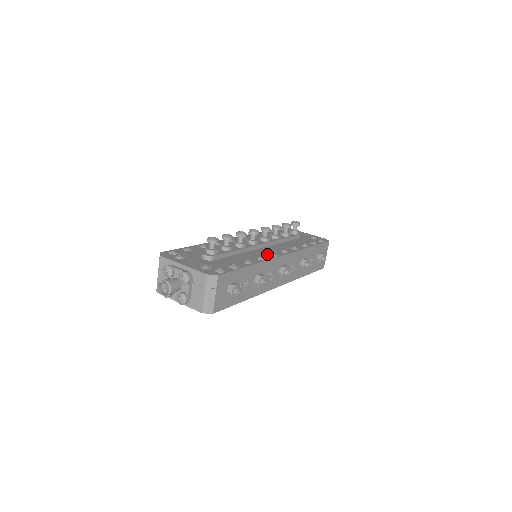
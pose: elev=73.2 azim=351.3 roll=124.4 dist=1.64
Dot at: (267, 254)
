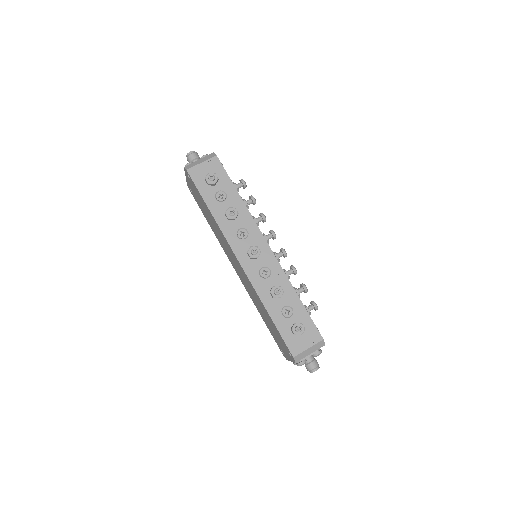
Dot at: occluded
